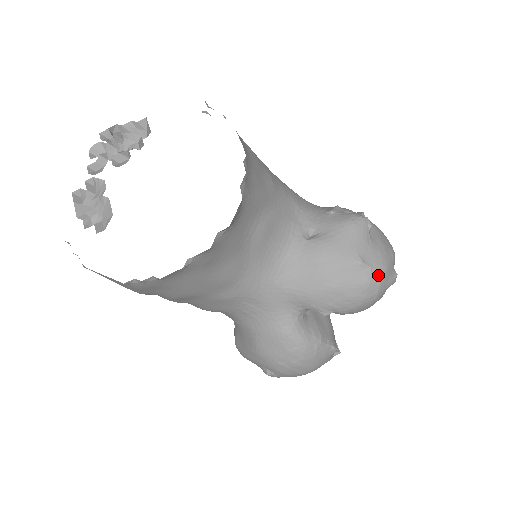
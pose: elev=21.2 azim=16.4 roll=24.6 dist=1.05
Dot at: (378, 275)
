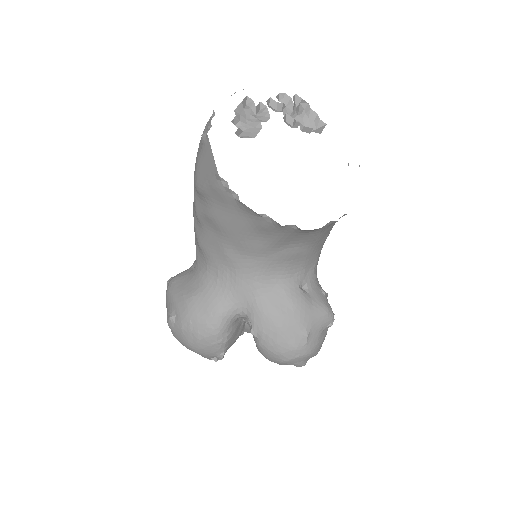
Dot at: (303, 352)
